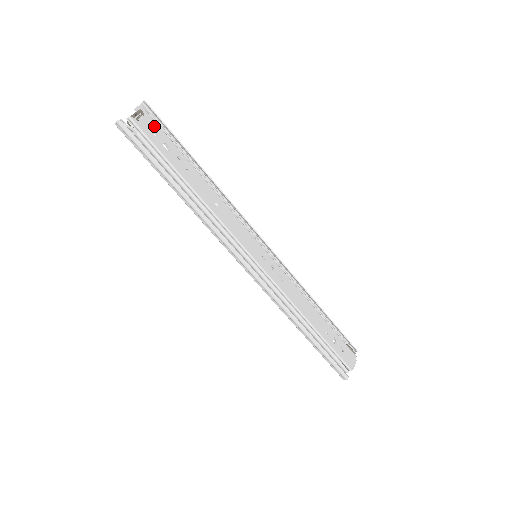
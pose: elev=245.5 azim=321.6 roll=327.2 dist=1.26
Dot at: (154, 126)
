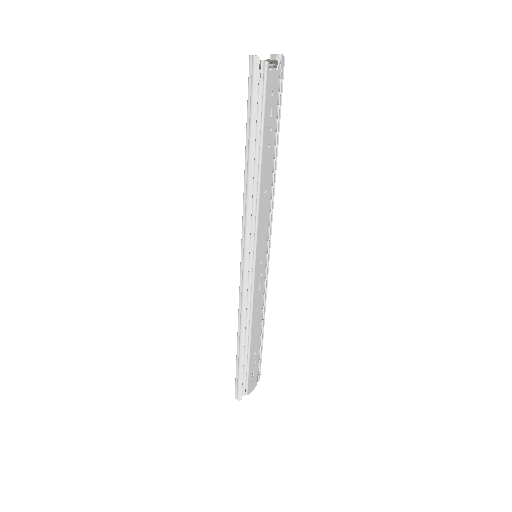
Dot at: (276, 85)
